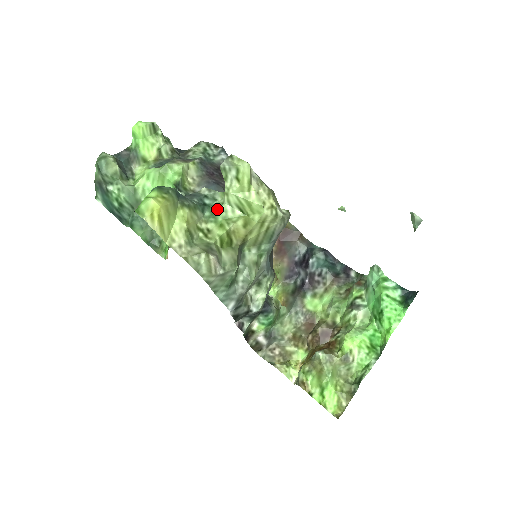
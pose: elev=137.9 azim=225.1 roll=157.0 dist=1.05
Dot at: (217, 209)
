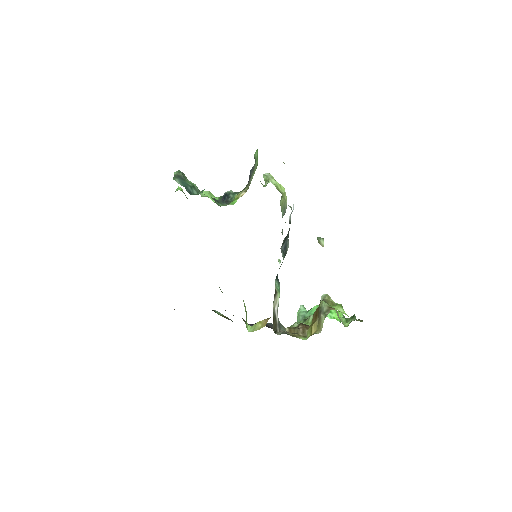
Dot at: (268, 182)
